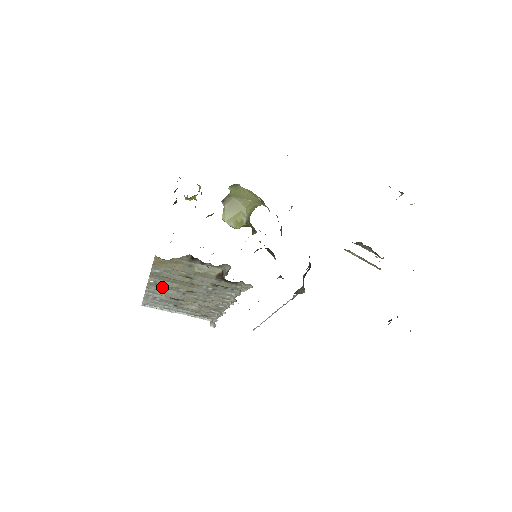
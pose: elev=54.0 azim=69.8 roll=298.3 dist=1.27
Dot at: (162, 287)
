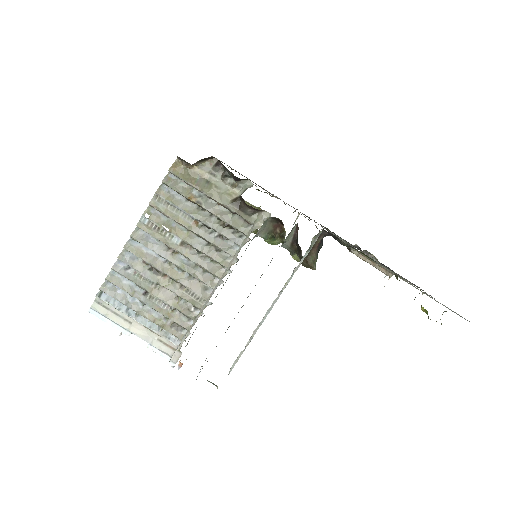
Dot at: (153, 233)
